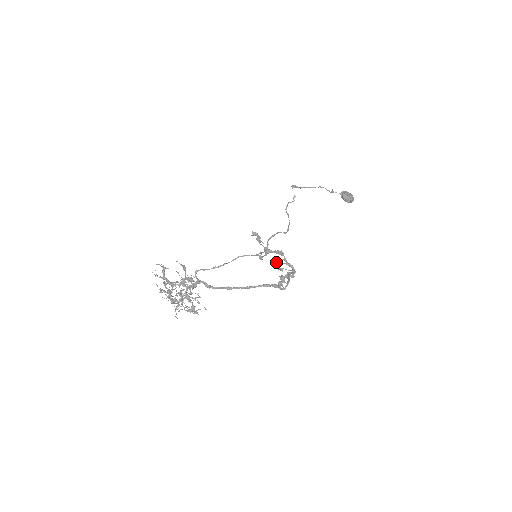
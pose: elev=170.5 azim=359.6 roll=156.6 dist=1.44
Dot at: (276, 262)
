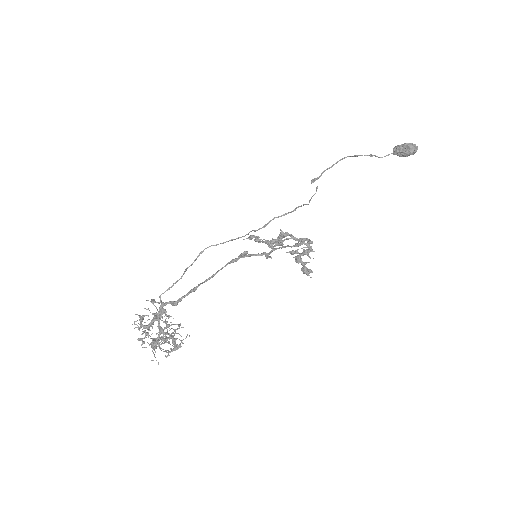
Dot at: (276, 245)
